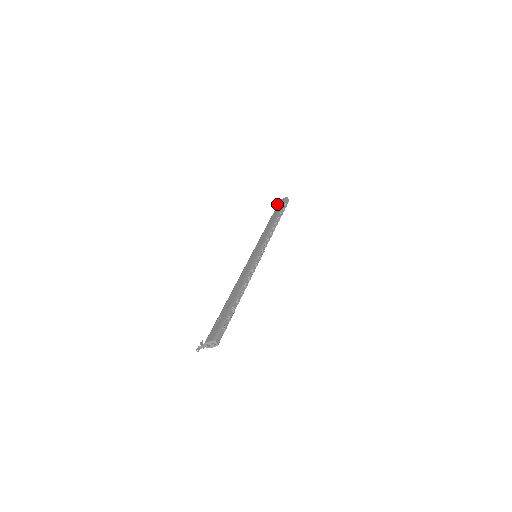
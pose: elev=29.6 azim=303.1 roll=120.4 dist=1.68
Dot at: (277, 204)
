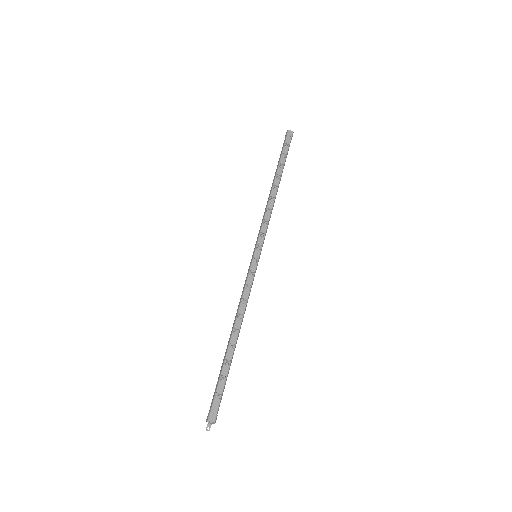
Dot at: occluded
